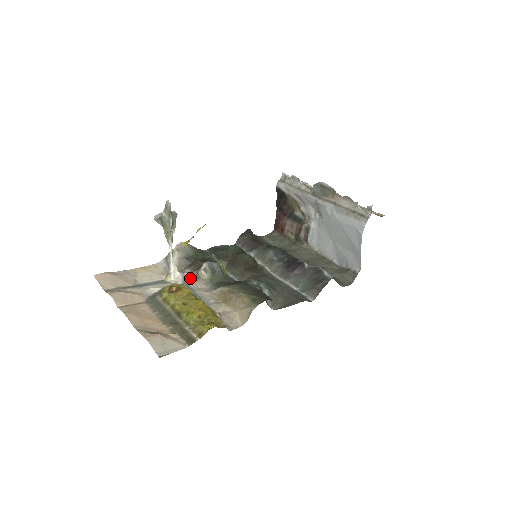
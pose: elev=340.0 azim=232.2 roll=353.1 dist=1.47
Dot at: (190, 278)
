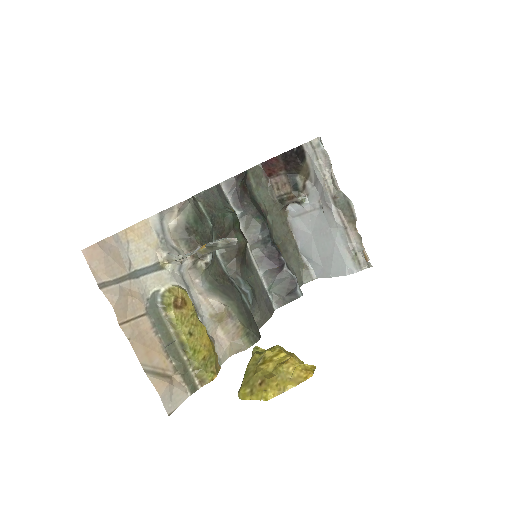
Dot at: (187, 266)
